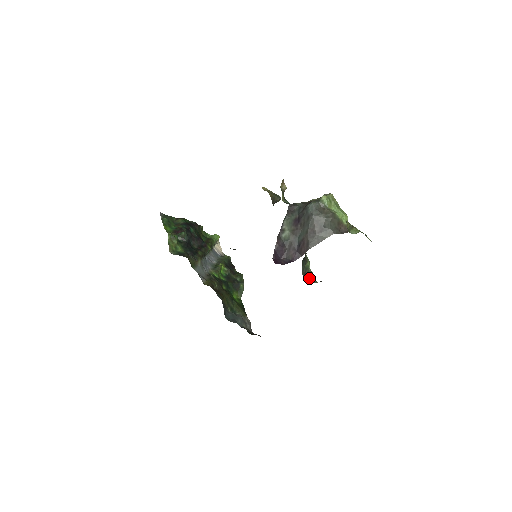
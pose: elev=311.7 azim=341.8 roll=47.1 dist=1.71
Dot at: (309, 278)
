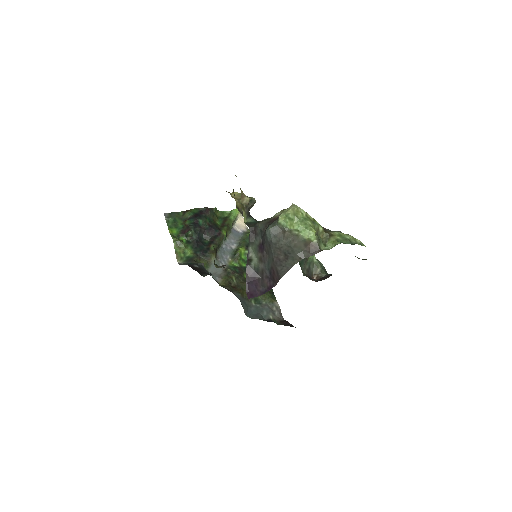
Dot at: (315, 272)
